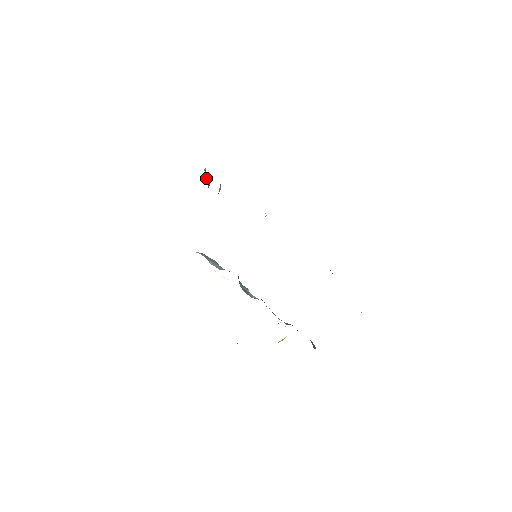
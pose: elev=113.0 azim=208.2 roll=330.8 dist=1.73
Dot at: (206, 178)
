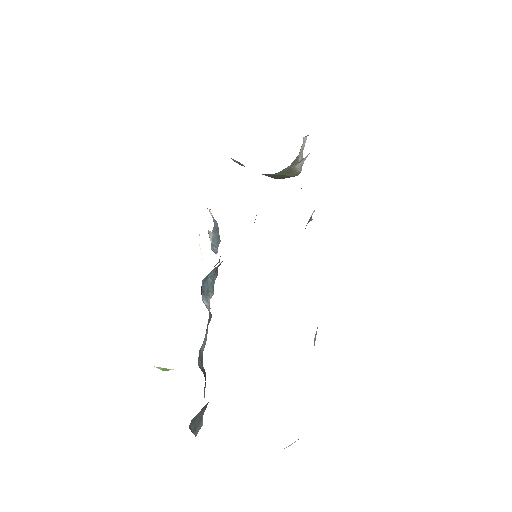
Dot at: (299, 154)
